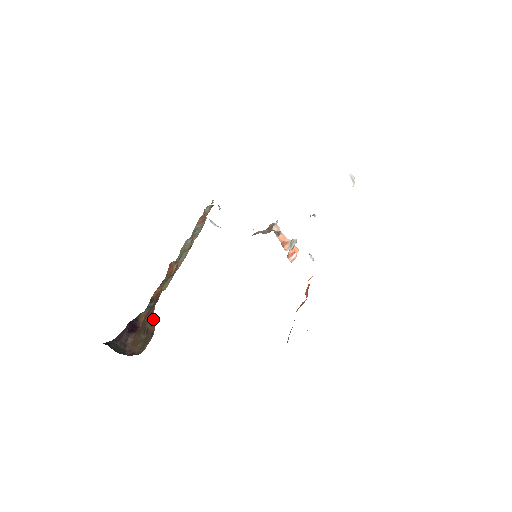
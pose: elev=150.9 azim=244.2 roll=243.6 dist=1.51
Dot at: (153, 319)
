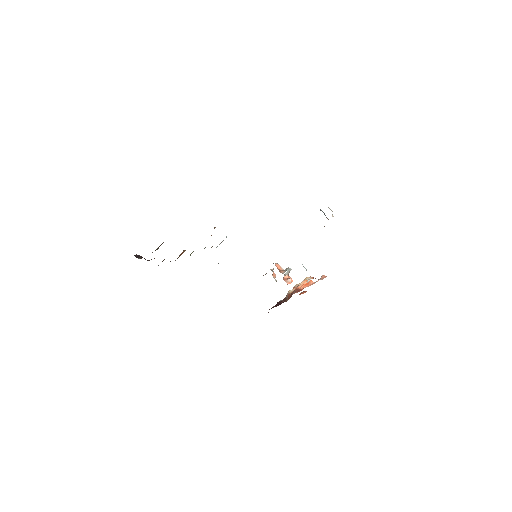
Dot at: occluded
